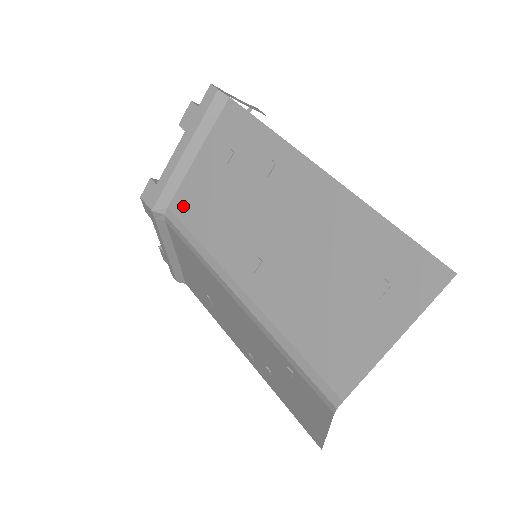
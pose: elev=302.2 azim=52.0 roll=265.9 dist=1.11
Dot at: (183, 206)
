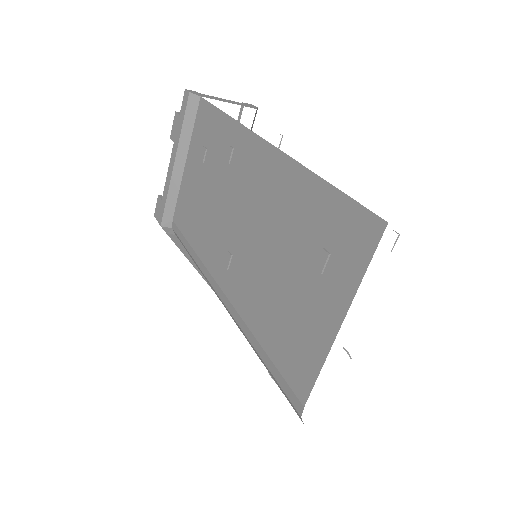
Dot at: (181, 215)
